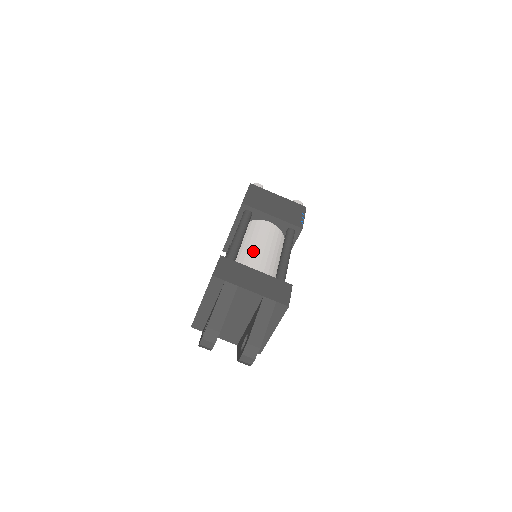
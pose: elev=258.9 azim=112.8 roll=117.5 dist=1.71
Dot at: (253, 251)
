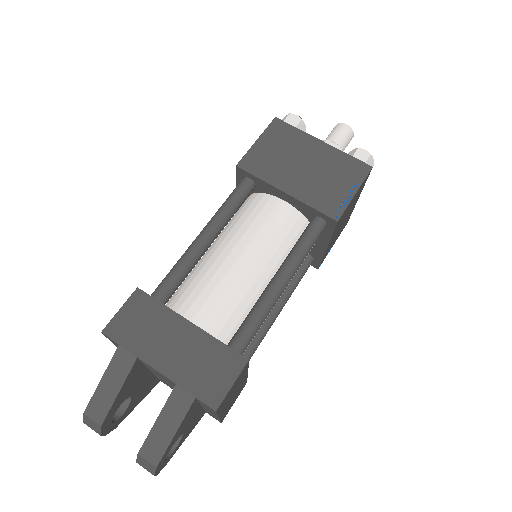
Dot at: (220, 268)
